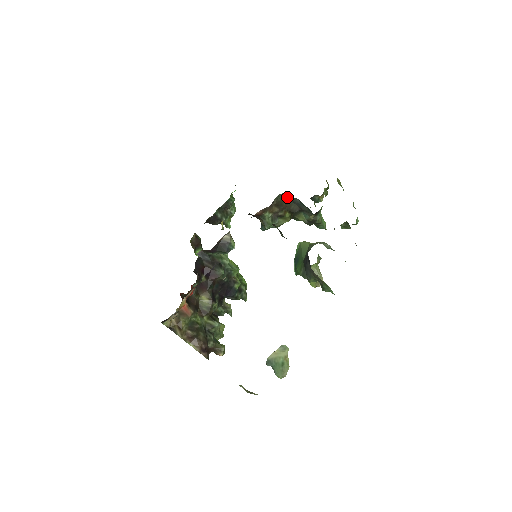
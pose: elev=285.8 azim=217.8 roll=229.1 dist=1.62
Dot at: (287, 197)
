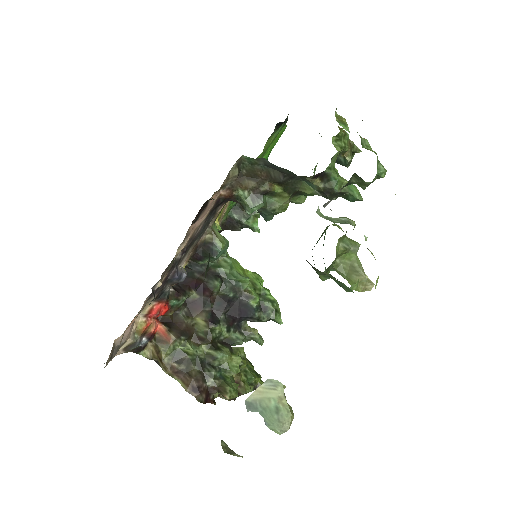
Dot at: (252, 161)
